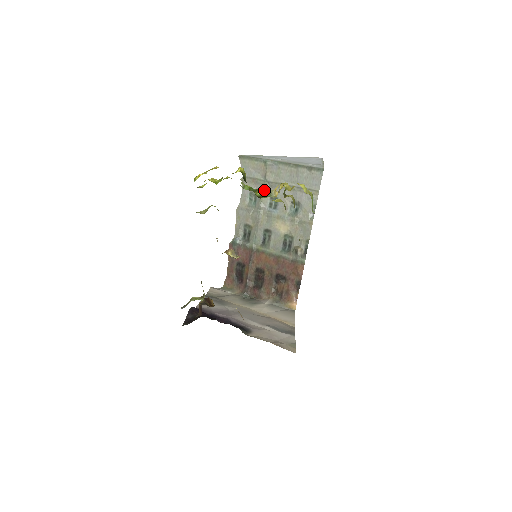
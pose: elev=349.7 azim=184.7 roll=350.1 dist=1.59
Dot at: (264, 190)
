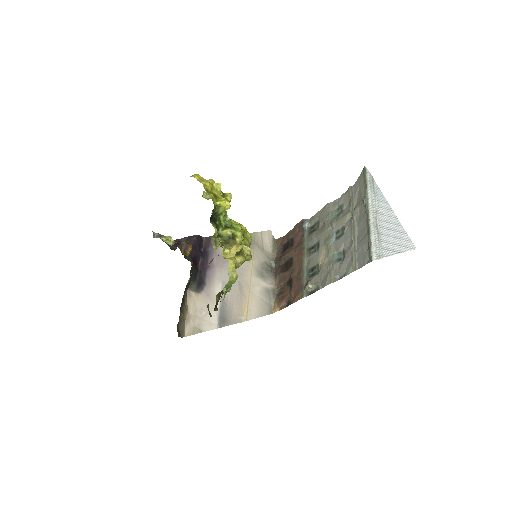
Dot at: (216, 236)
